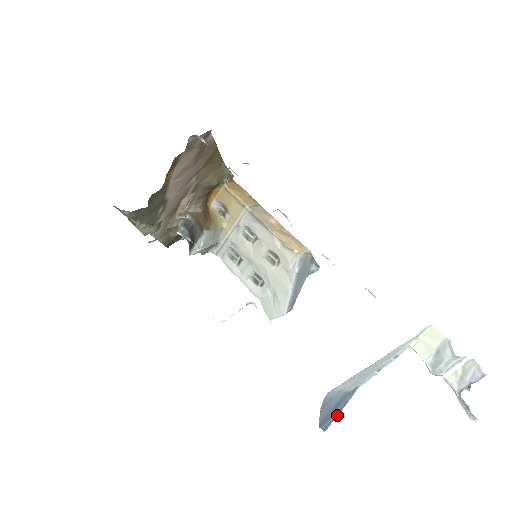
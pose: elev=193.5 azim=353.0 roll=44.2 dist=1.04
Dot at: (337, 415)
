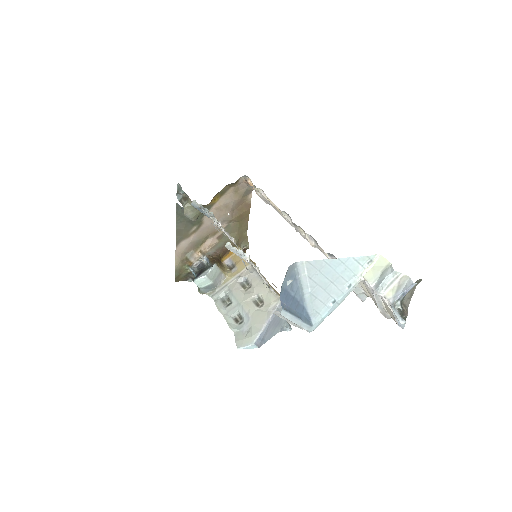
Dot at: (293, 315)
